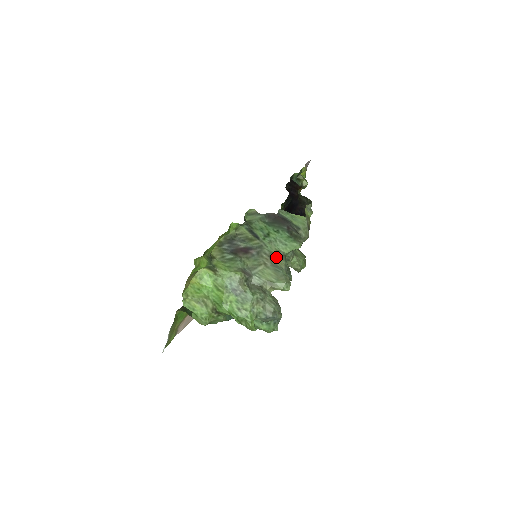
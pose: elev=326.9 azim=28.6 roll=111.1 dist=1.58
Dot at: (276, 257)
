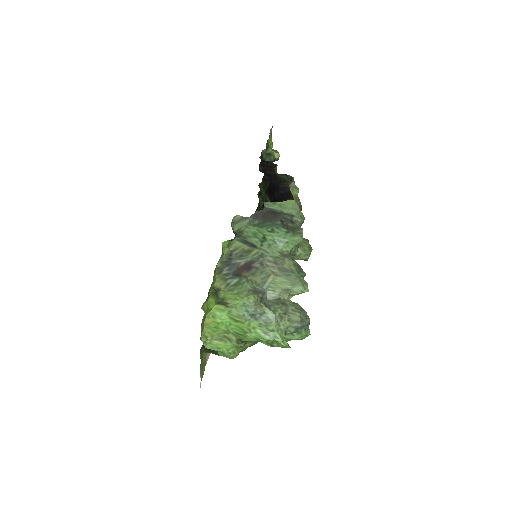
Dot at: (282, 261)
